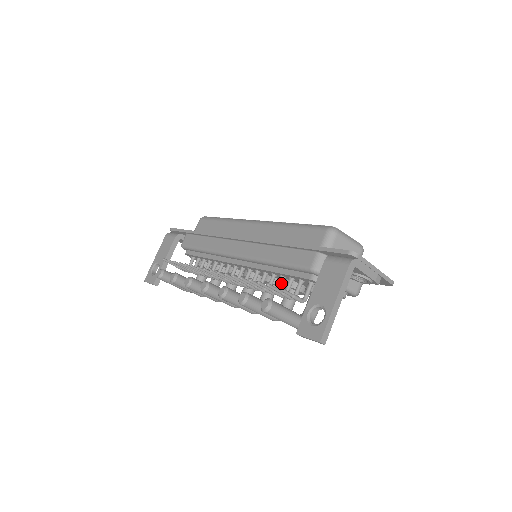
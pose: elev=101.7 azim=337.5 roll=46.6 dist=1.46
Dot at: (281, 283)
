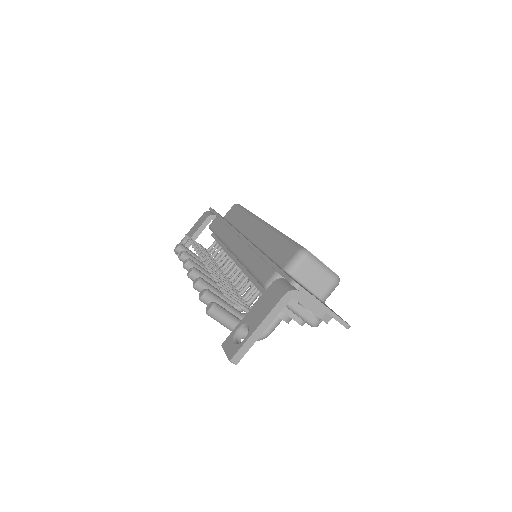
Dot at: (252, 290)
